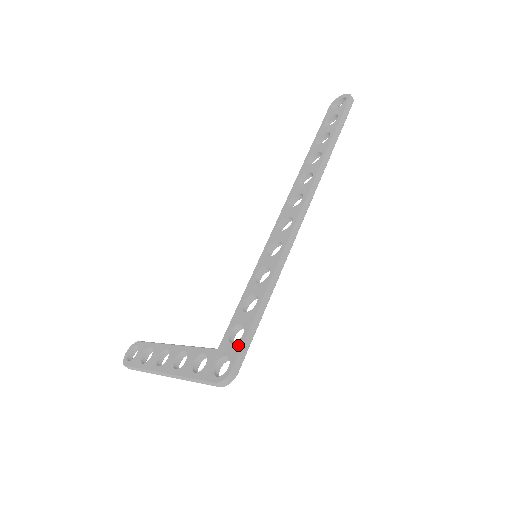
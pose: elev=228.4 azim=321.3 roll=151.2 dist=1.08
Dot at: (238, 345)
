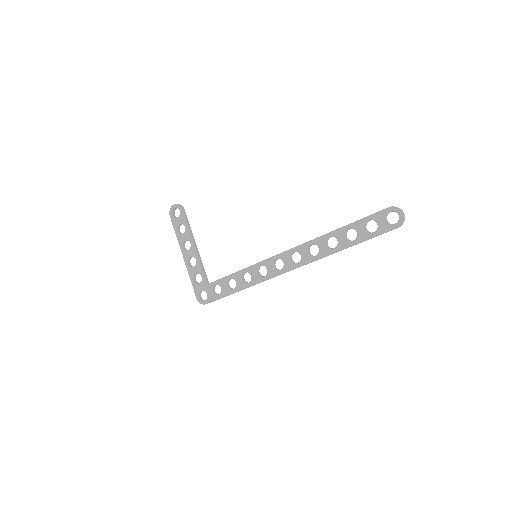
Dot at: (214, 297)
